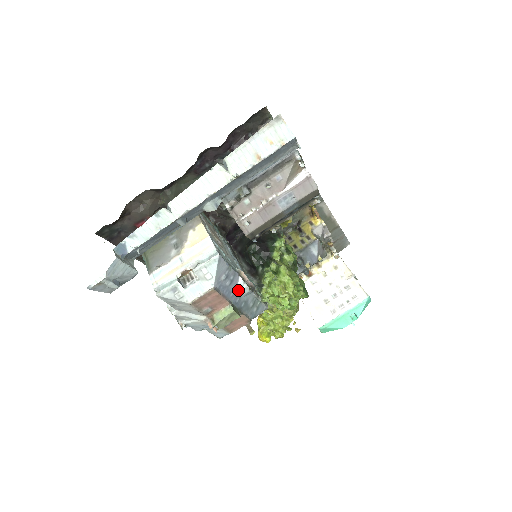
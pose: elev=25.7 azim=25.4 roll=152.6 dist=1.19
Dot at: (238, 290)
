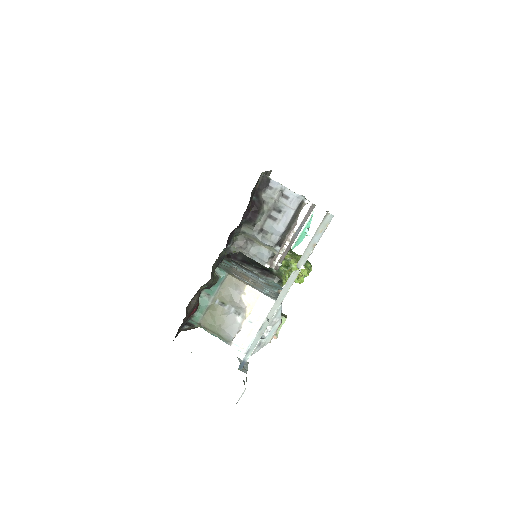
Dot at: occluded
